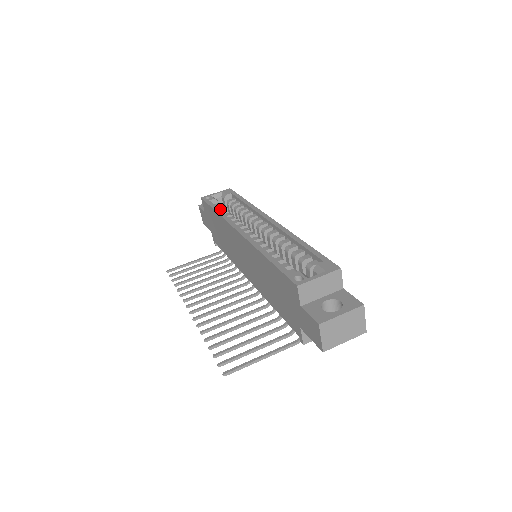
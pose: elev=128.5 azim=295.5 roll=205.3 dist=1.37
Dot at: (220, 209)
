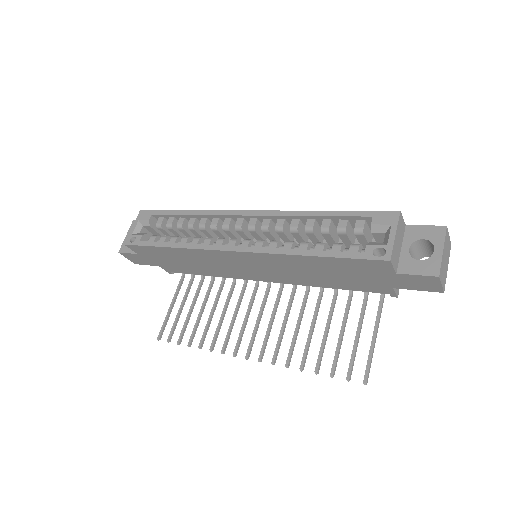
Dot at: (165, 241)
